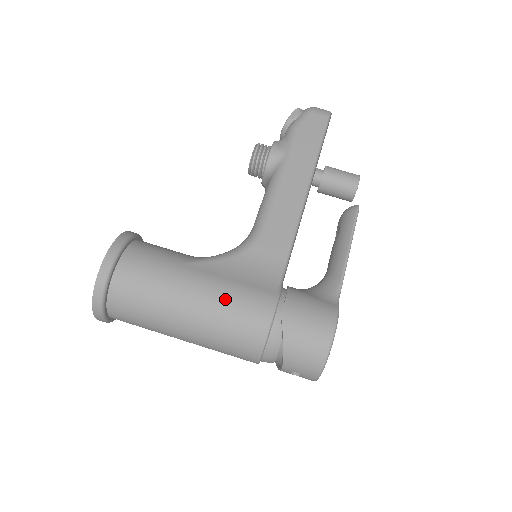
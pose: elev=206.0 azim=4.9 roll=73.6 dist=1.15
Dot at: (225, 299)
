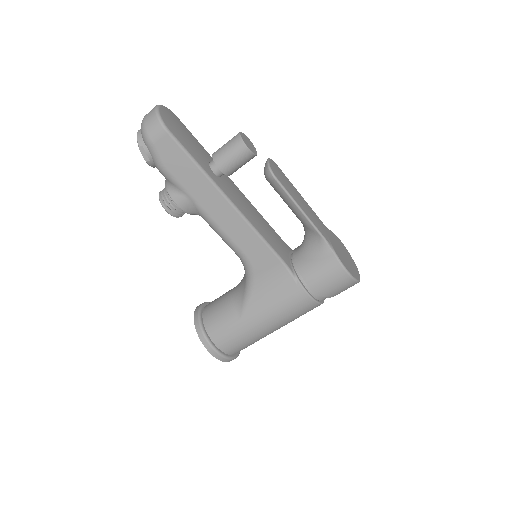
Dot at: (281, 314)
